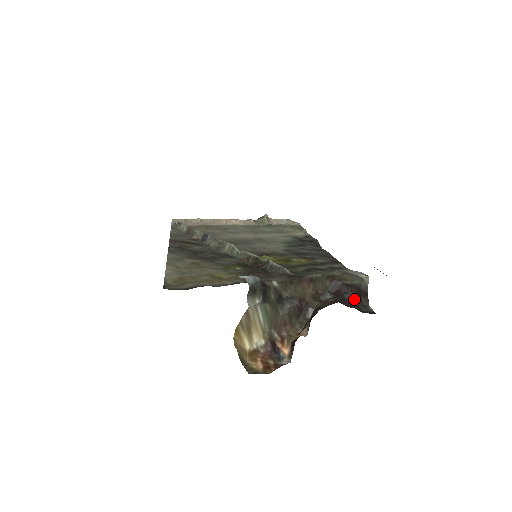
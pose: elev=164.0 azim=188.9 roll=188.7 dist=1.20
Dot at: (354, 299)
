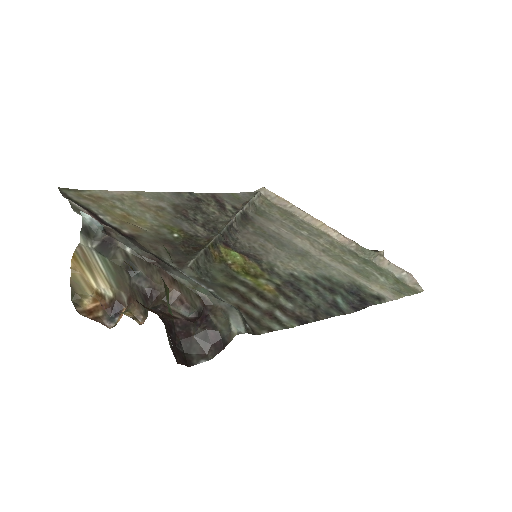
Dot at: (197, 337)
